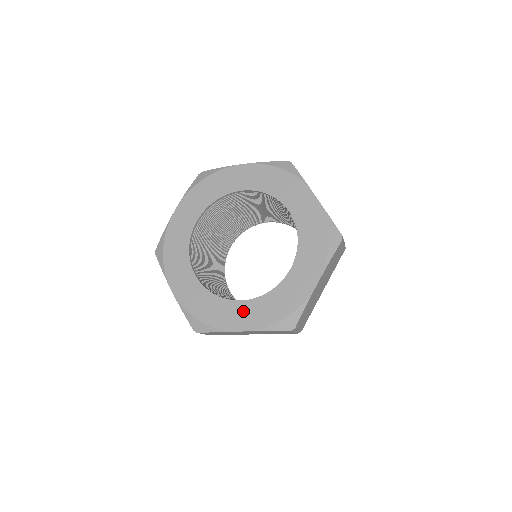
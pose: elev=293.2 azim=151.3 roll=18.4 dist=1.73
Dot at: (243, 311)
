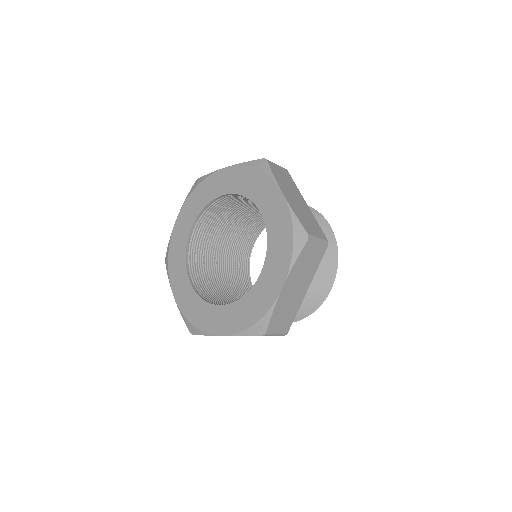
Dot at: (223, 316)
